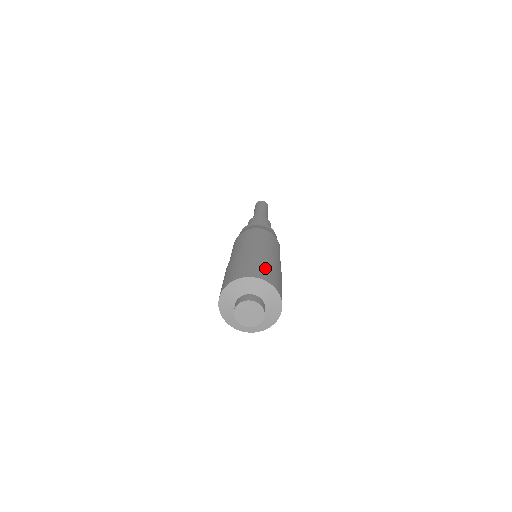
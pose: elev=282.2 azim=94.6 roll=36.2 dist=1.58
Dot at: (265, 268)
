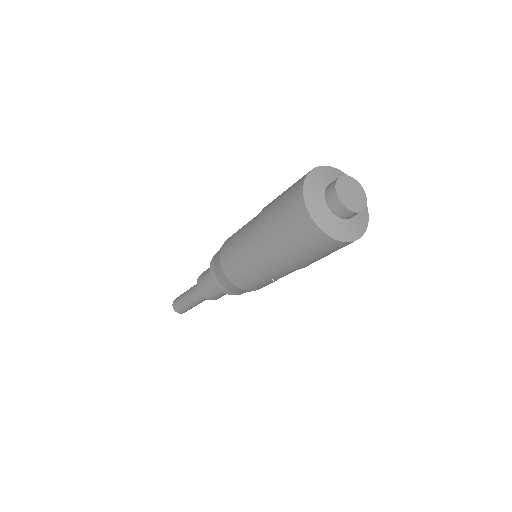
Dot at: occluded
